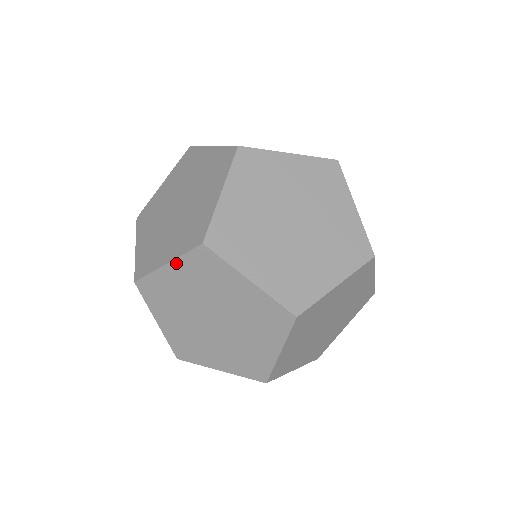
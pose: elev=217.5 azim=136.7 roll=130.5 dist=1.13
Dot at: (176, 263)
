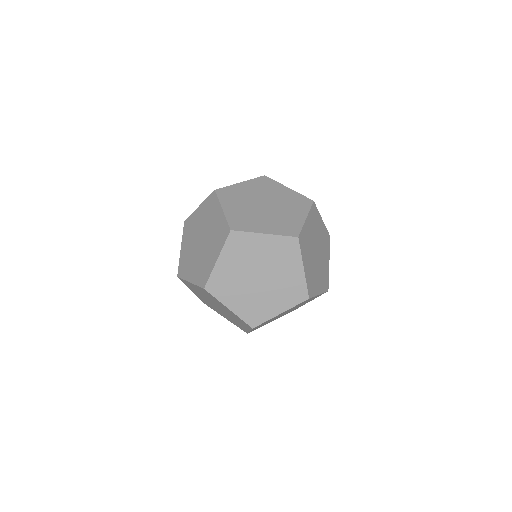
Dot at: (233, 313)
